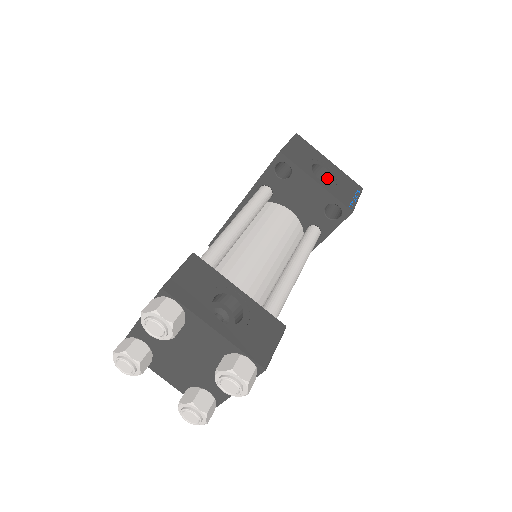
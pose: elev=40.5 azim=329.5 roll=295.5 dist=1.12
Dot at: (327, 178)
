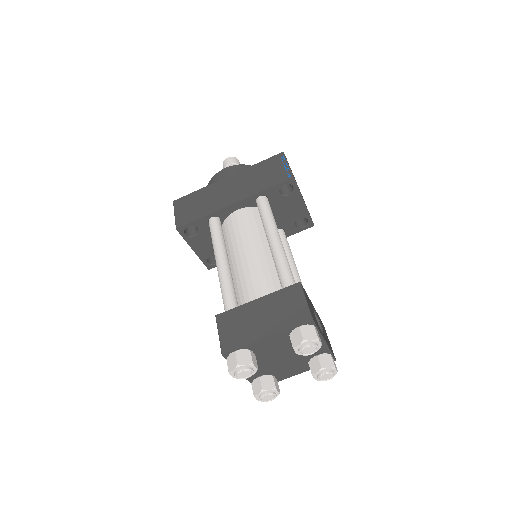
Dot at: occluded
